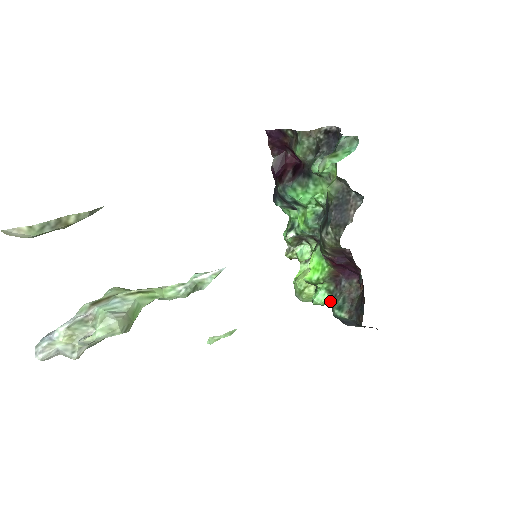
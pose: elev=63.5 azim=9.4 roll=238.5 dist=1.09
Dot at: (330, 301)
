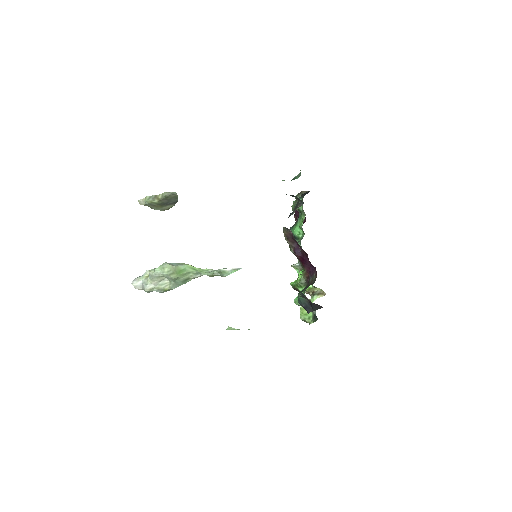
Dot at: occluded
